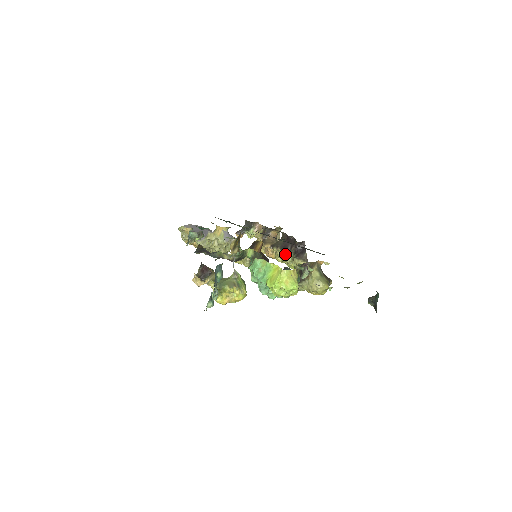
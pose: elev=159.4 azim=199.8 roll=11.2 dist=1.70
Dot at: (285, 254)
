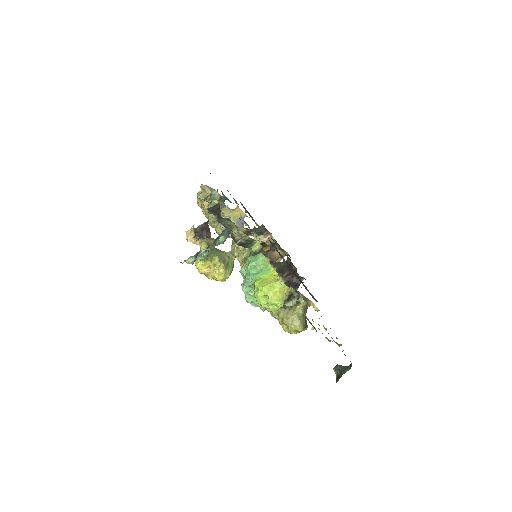
Dot at: occluded
